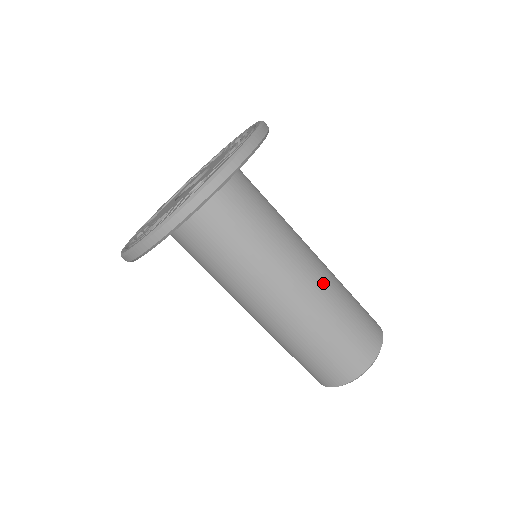
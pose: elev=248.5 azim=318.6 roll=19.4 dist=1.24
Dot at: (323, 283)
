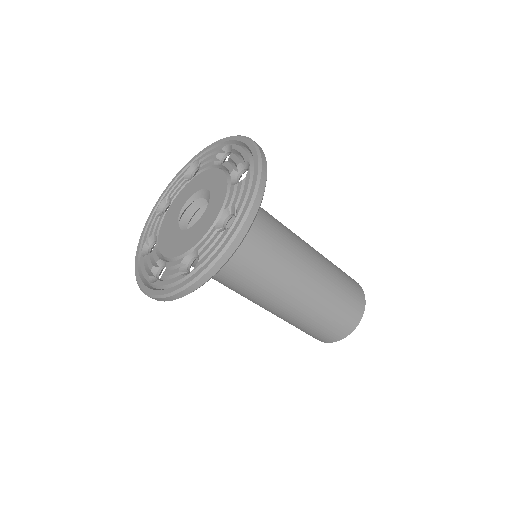
Dot at: (320, 264)
